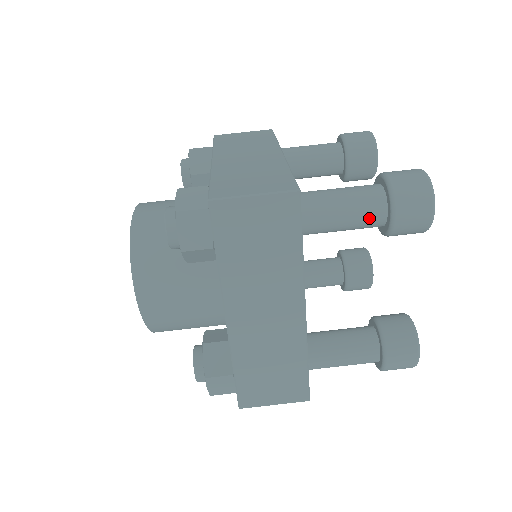
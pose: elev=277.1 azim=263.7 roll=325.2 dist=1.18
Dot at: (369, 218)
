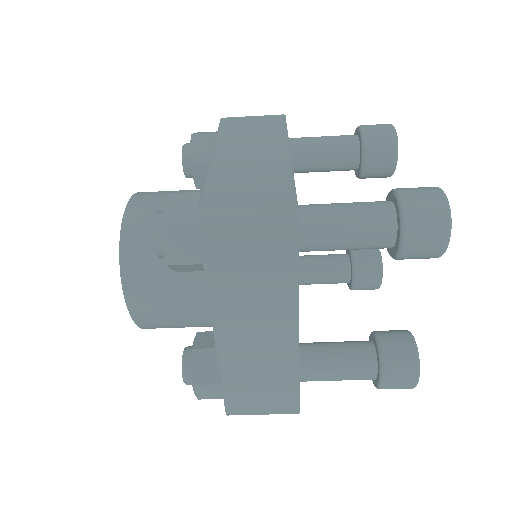
Dot at: occluded
